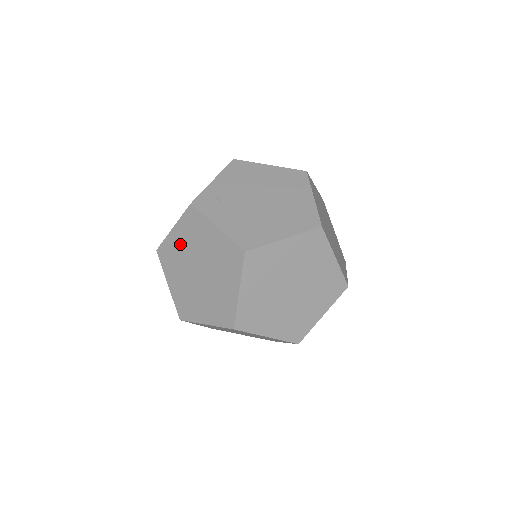
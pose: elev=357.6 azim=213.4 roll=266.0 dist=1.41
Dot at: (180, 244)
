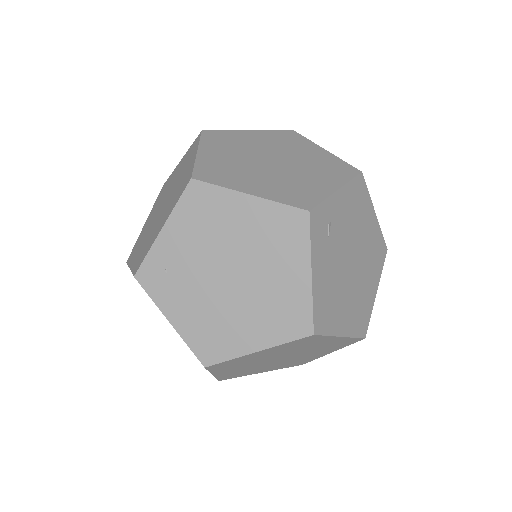
Dot at: (238, 221)
